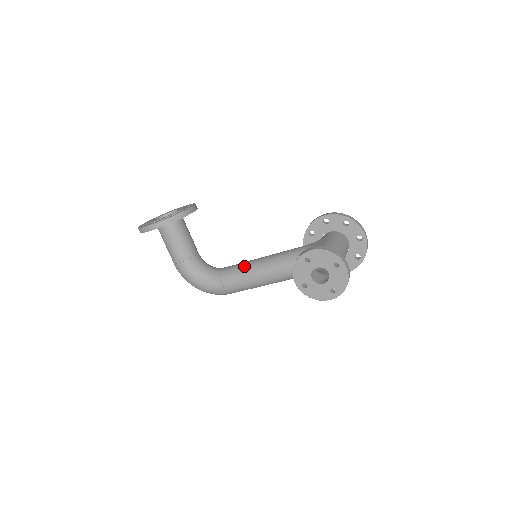
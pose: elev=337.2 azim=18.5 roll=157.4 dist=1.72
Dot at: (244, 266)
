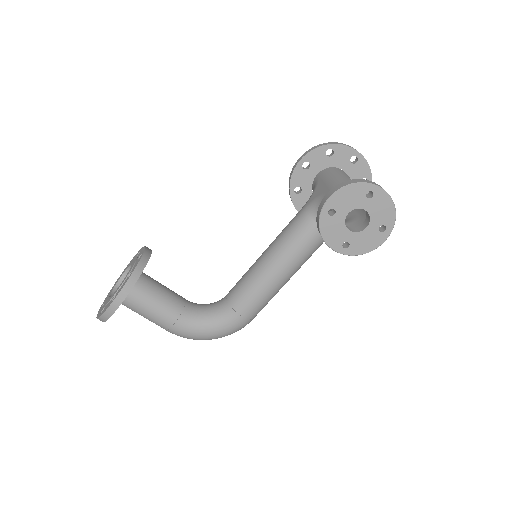
Dot at: (250, 276)
